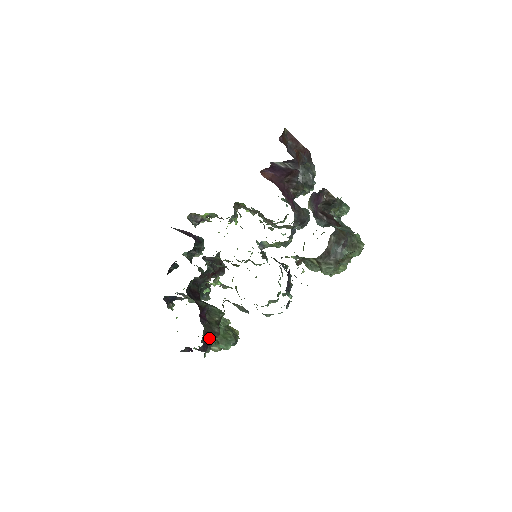
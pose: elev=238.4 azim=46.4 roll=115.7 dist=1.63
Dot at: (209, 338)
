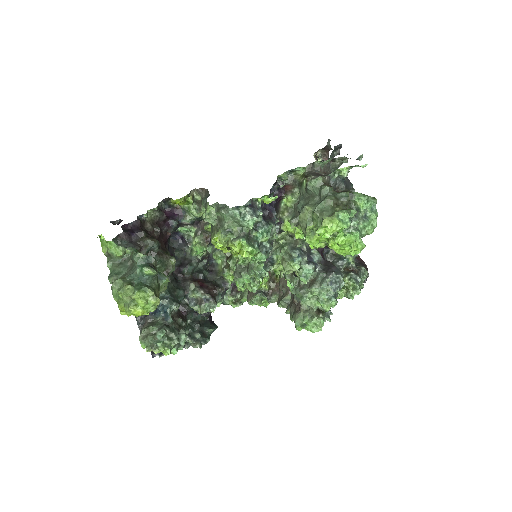
Dot at: (143, 231)
